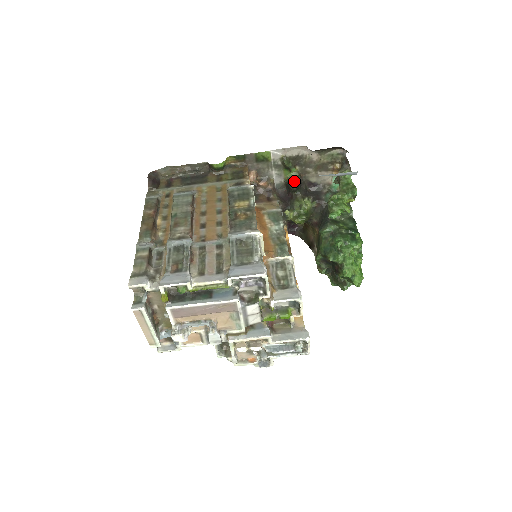
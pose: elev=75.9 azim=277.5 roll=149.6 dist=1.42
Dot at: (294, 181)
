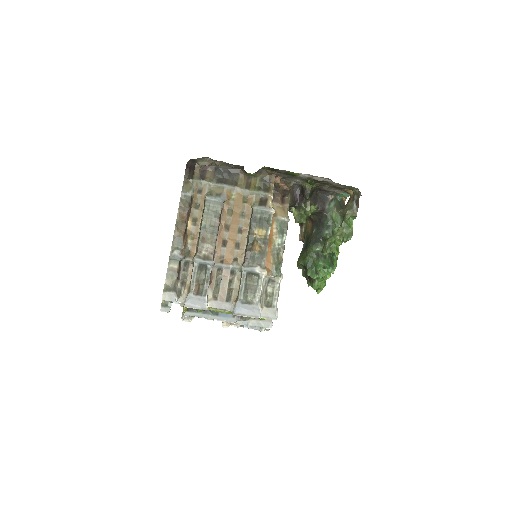
Dot at: (310, 191)
